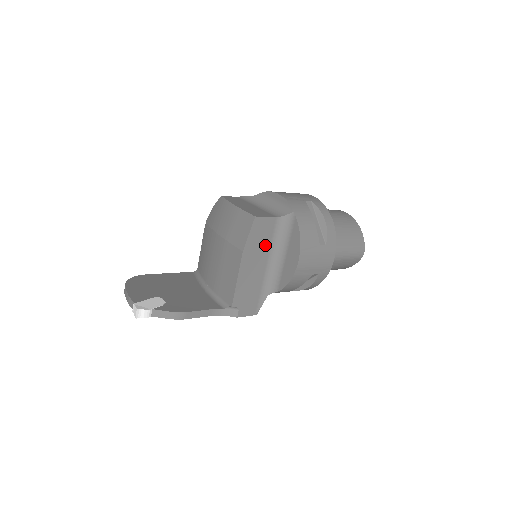
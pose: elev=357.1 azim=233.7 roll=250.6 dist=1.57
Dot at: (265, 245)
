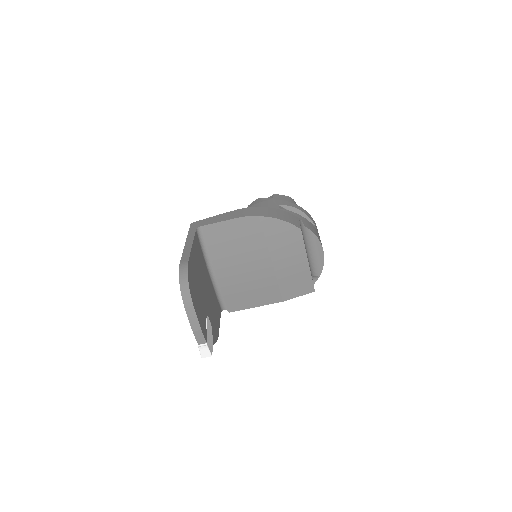
Dot at: occluded
